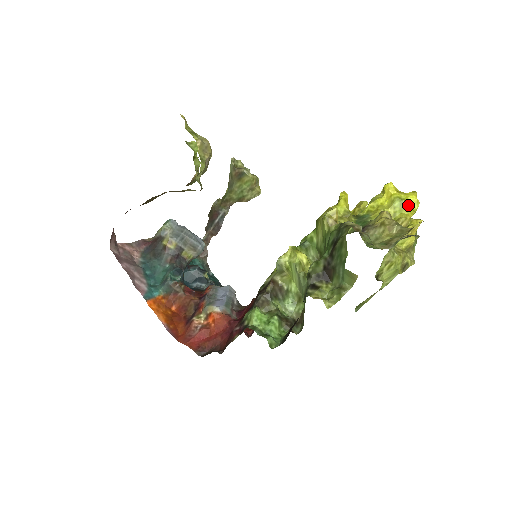
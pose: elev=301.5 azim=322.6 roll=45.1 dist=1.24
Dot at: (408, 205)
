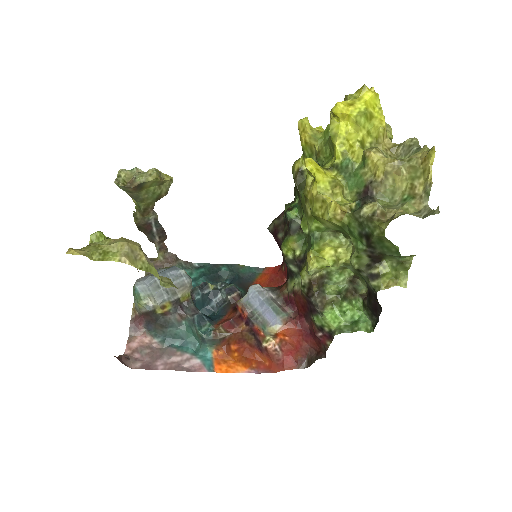
Dot at: (371, 109)
